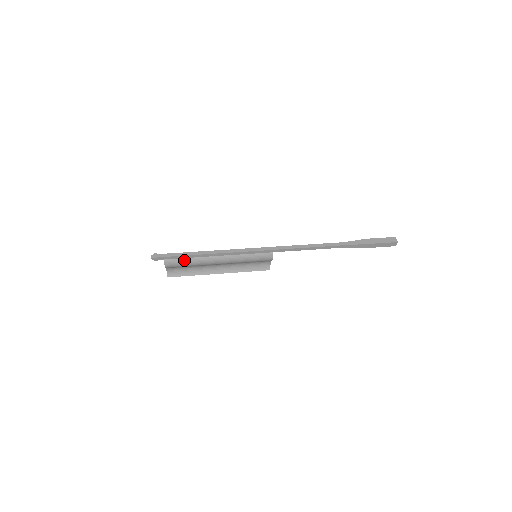
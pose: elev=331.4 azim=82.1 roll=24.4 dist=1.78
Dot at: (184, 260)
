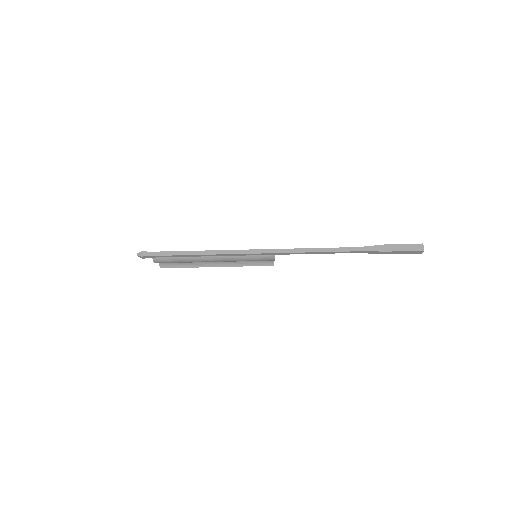
Dot at: (175, 258)
